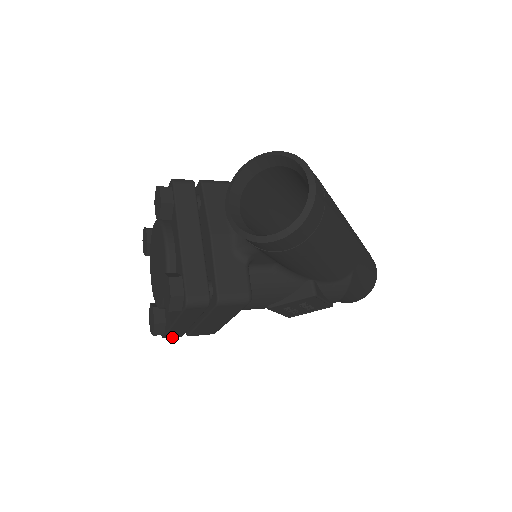
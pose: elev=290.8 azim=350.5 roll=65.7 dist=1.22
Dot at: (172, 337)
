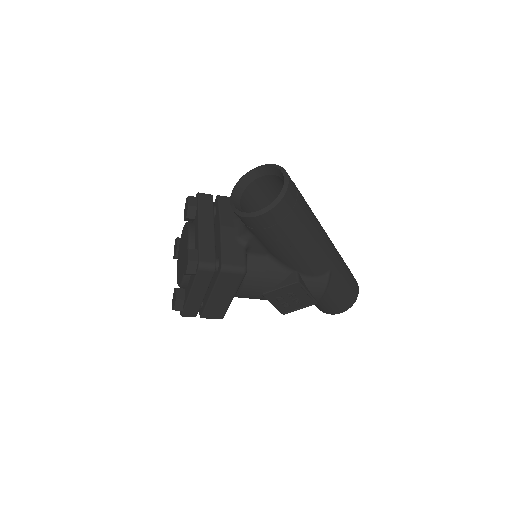
Dot at: (188, 316)
